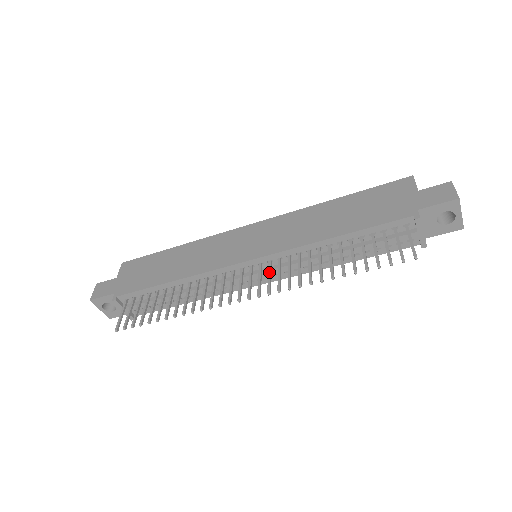
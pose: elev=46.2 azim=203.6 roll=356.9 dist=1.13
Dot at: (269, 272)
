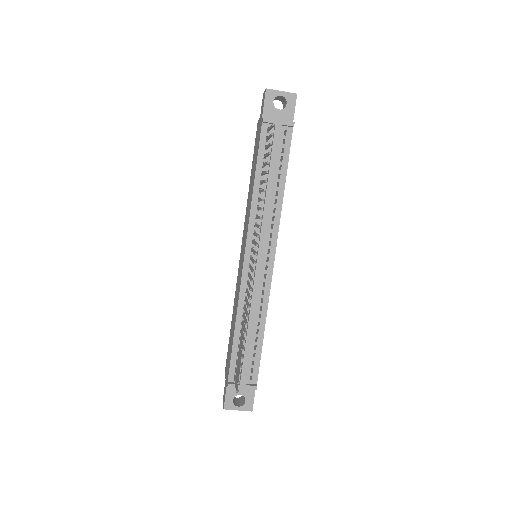
Dot at: (253, 243)
